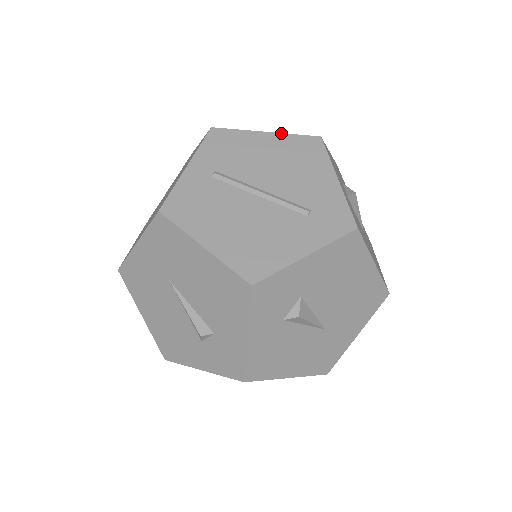
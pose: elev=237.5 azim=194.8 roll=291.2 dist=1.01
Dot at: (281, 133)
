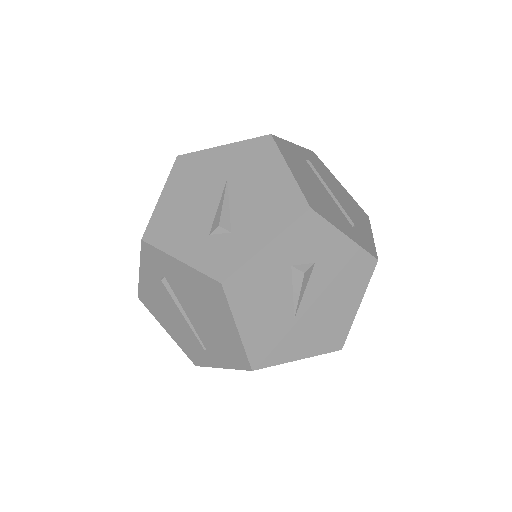
Dot at: occluded
